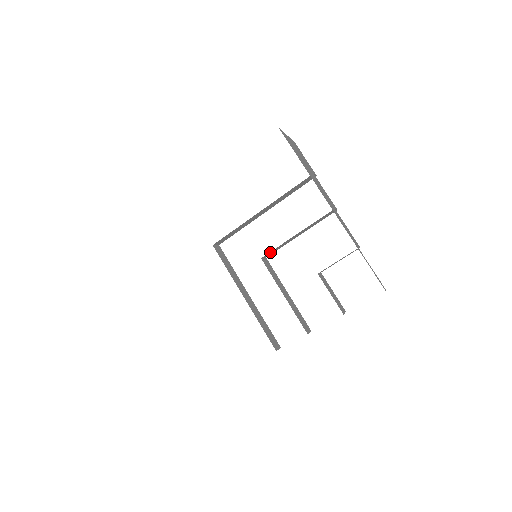
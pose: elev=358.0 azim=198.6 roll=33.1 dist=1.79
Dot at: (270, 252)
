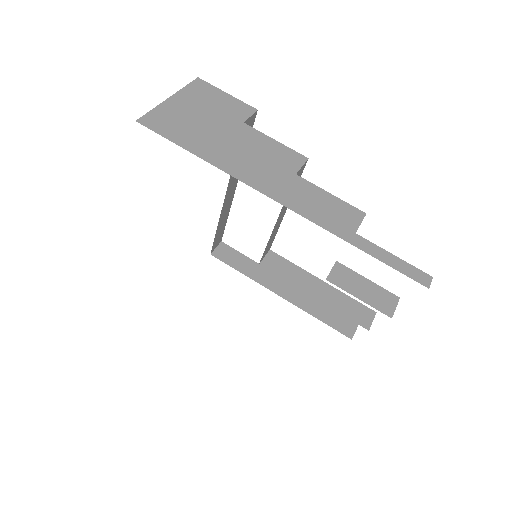
Dot at: (264, 253)
